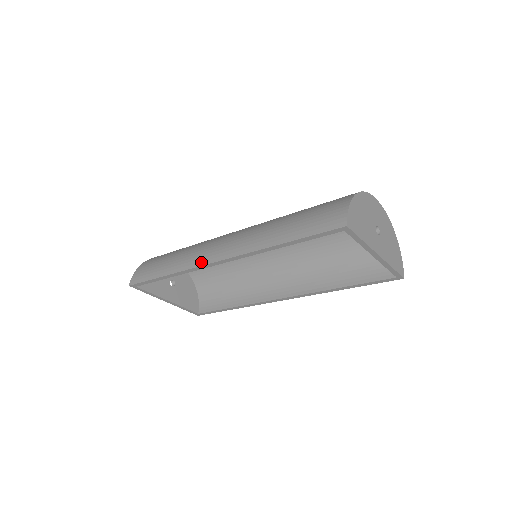
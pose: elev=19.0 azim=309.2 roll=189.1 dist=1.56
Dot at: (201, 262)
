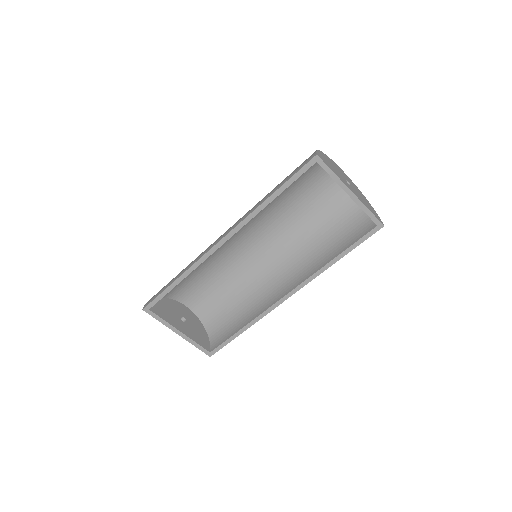
Dot at: (207, 250)
